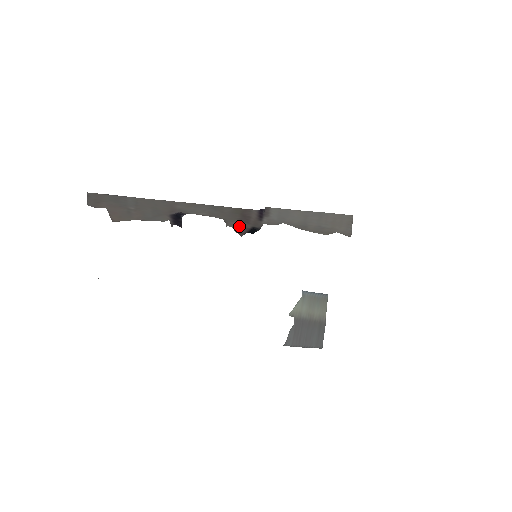
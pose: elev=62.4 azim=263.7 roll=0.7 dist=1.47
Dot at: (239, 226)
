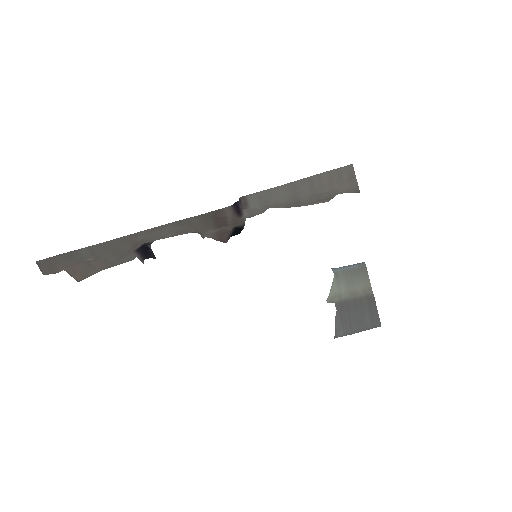
Dot at: (218, 233)
